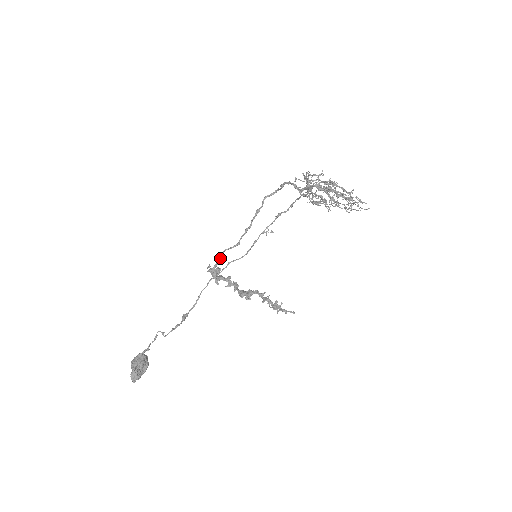
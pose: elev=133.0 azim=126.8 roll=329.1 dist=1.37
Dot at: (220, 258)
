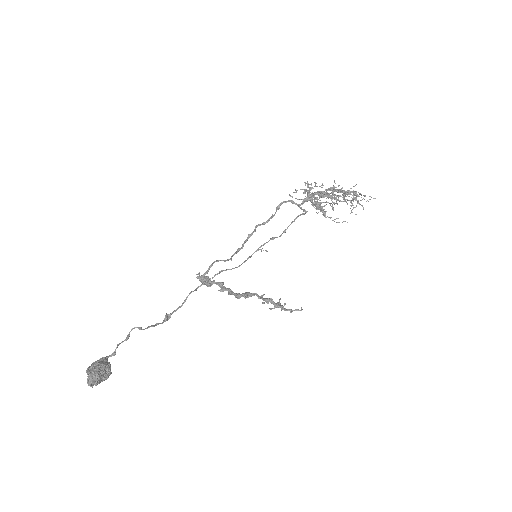
Dot at: (212, 264)
